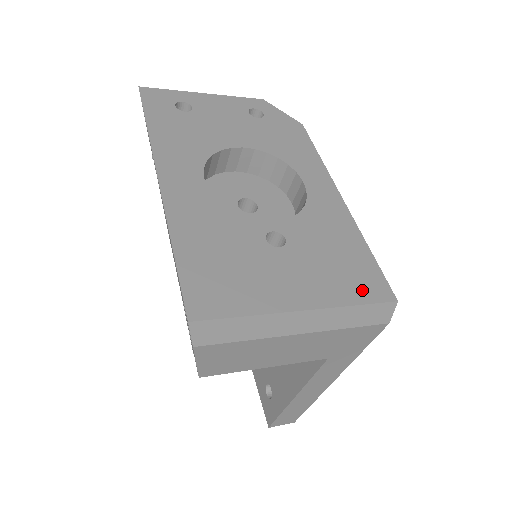
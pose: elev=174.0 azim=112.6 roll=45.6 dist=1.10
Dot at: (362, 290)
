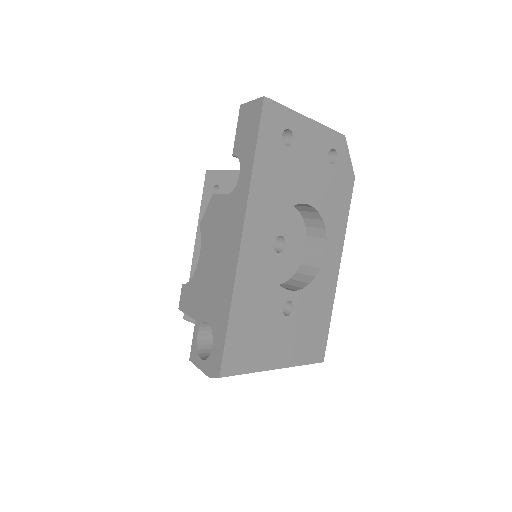
Dot at: (312, 354)
